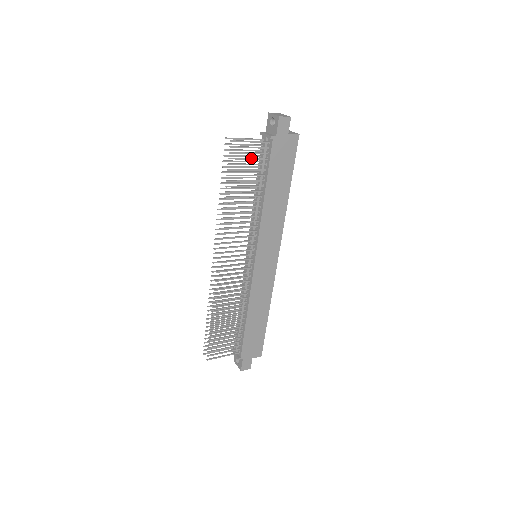
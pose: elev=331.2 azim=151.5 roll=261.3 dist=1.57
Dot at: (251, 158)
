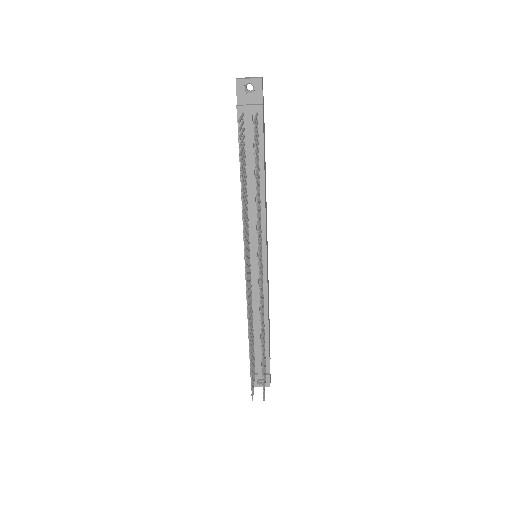
Dot at: (257, 139)
